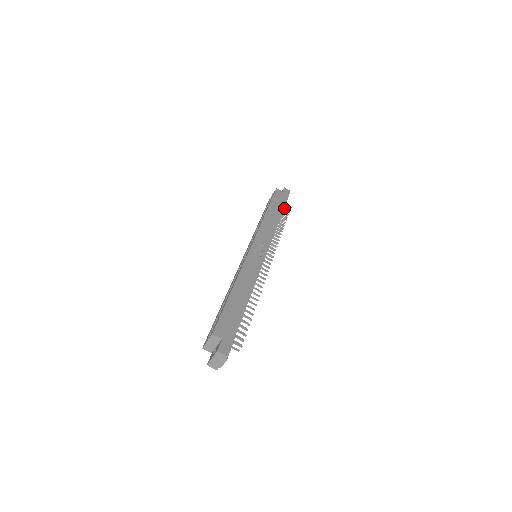
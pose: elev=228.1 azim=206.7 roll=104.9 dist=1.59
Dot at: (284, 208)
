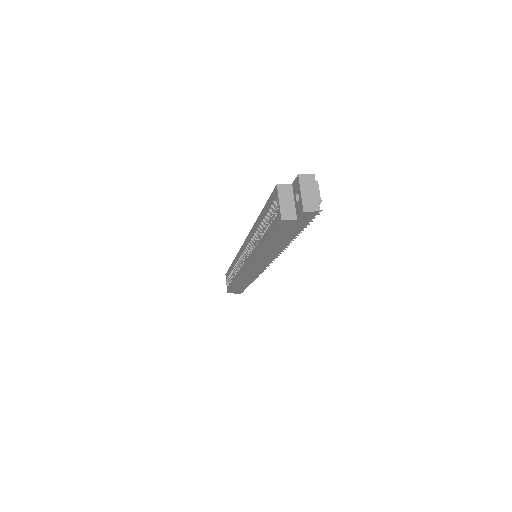
Dot at: occluded
